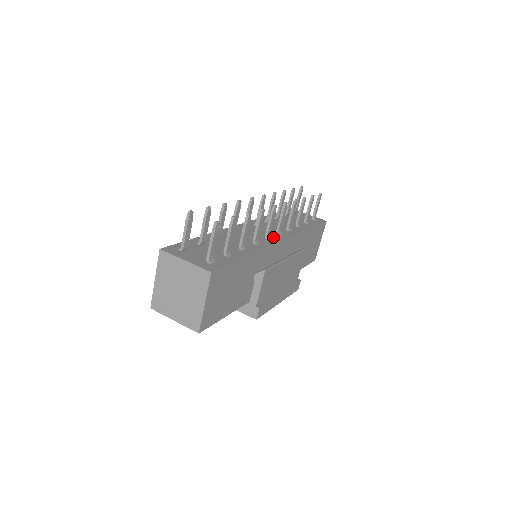
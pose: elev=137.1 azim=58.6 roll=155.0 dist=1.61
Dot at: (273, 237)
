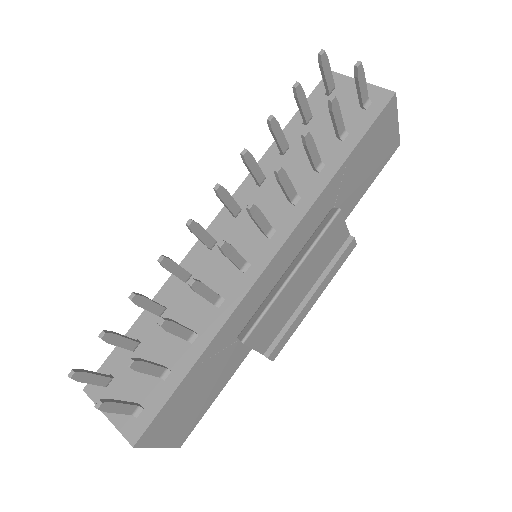
Dot at: (256, 255)
